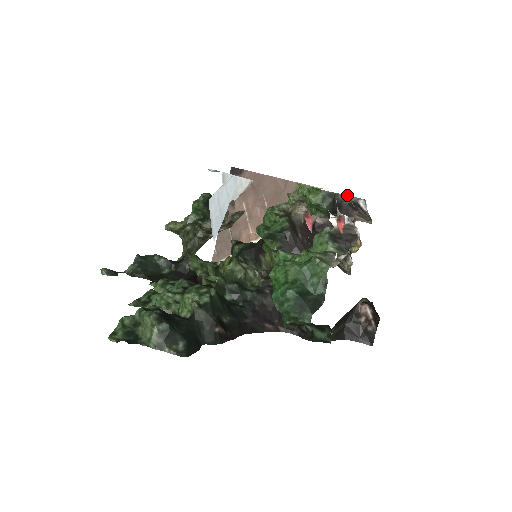
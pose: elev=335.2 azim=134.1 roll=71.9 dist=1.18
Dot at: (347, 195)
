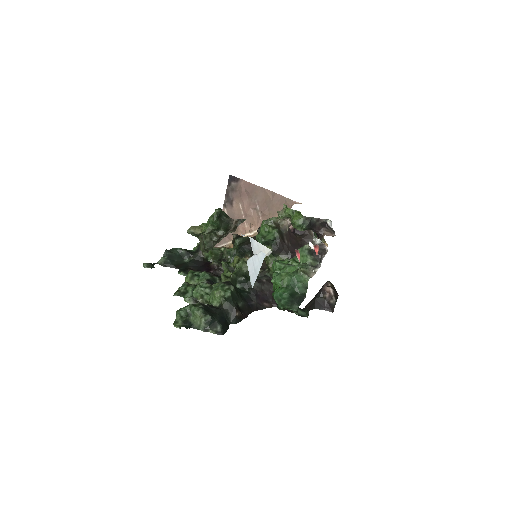
Dot at: (319, 218)
